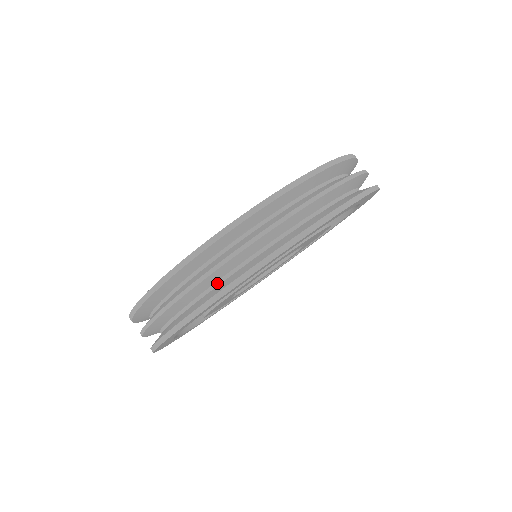
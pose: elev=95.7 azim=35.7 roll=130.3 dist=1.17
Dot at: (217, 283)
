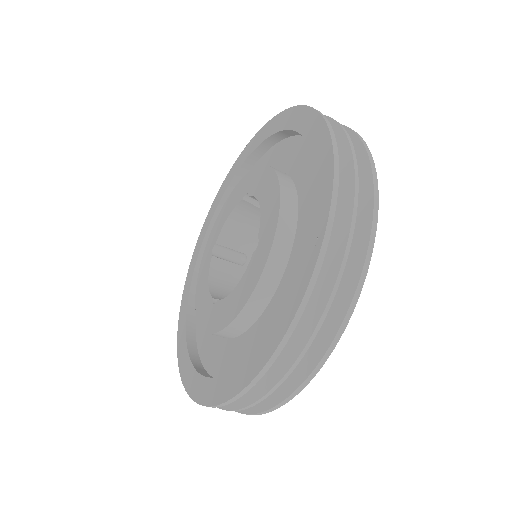
Dot at: occluded
